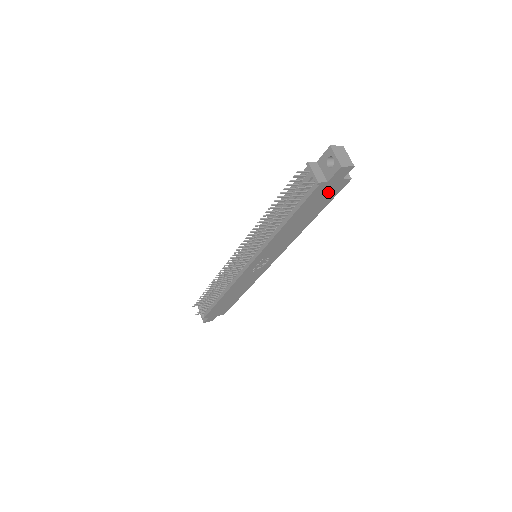
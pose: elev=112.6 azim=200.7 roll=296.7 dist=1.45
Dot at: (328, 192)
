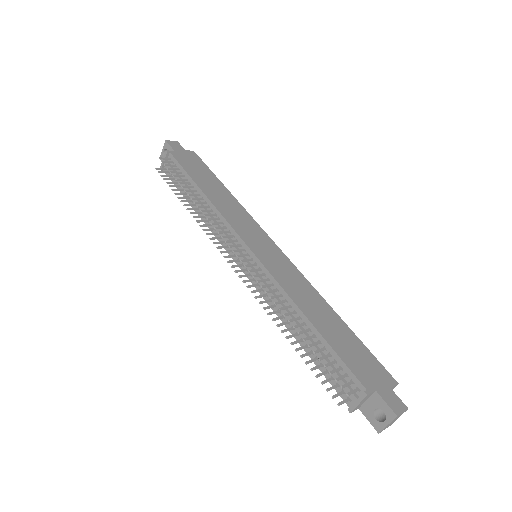
Dot at: occluded
